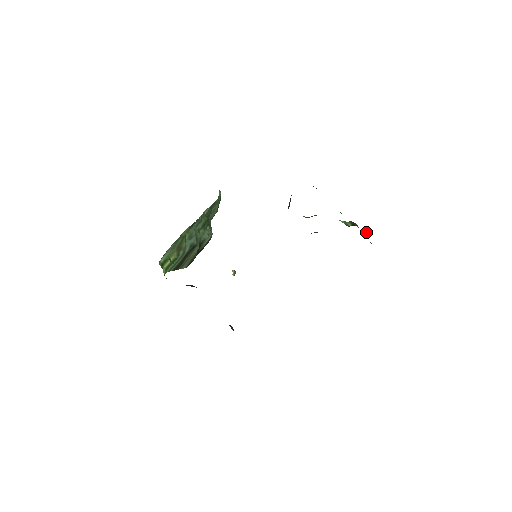
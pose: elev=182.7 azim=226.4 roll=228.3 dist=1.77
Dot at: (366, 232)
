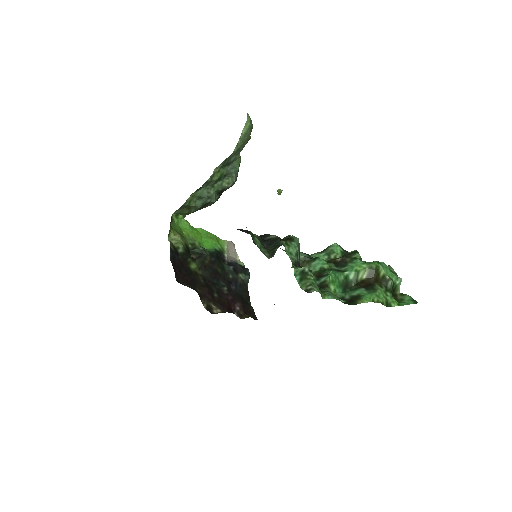
Dot at: (388, 285)
